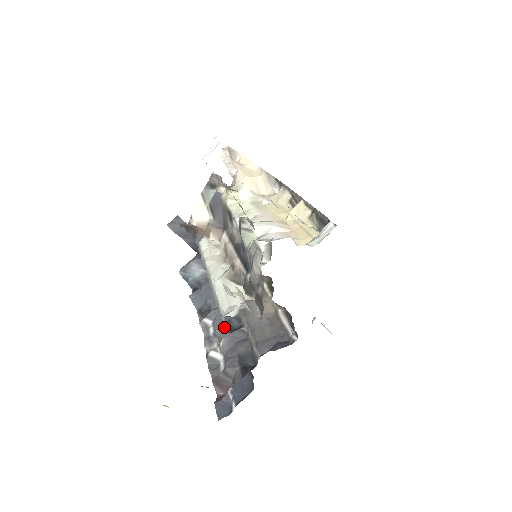
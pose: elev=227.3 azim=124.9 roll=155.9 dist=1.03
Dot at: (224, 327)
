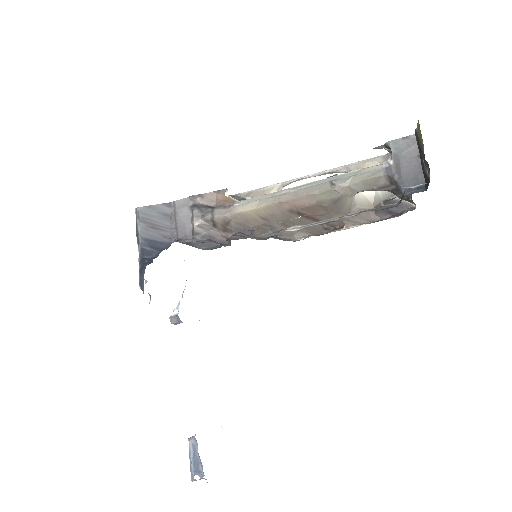
Dot at: occluded
